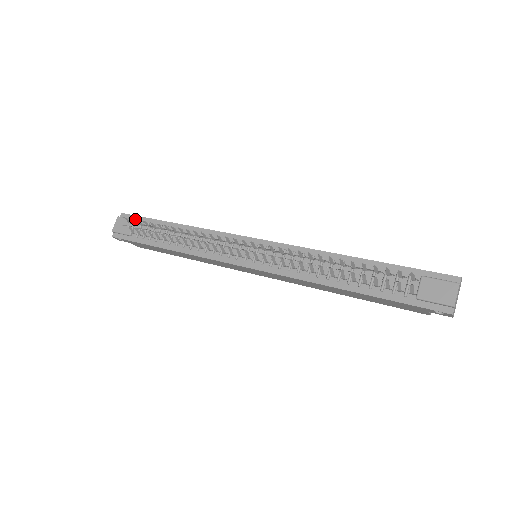
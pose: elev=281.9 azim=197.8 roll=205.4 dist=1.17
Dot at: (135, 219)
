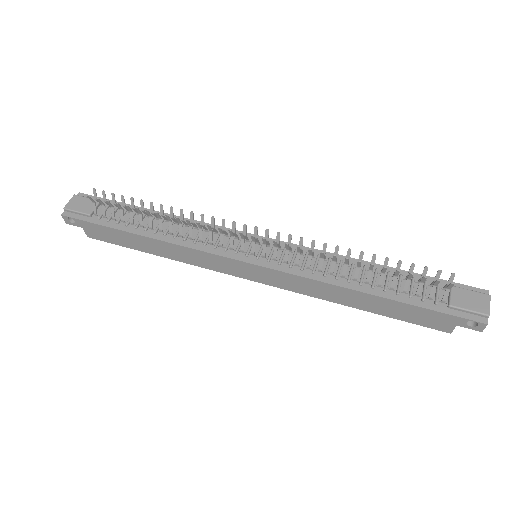
Dot at: occluded
